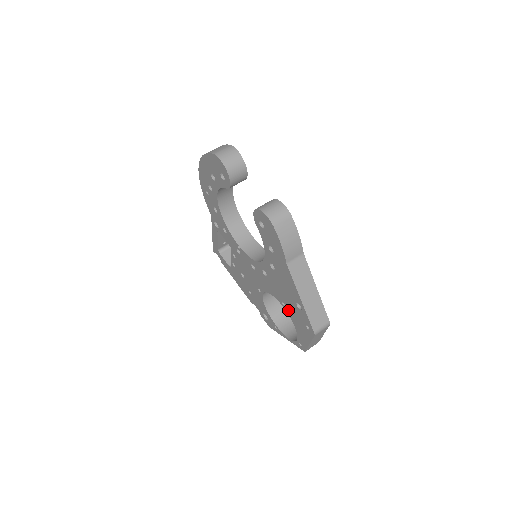
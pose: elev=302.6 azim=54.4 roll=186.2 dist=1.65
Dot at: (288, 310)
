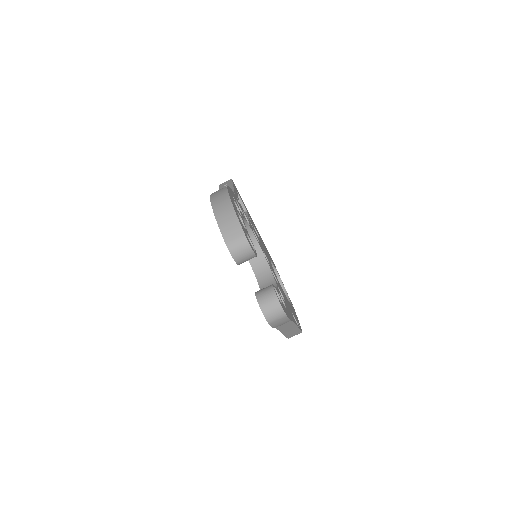
Dot at: occluded
